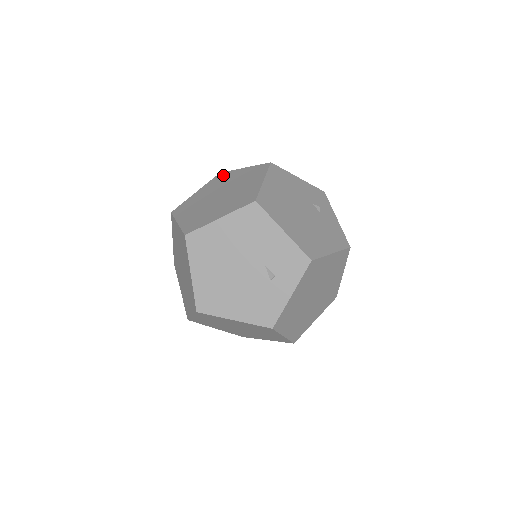
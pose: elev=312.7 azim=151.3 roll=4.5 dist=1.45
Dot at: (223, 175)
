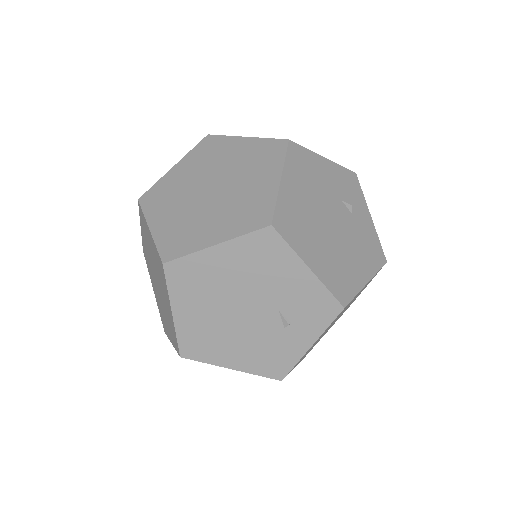
Dot at: (213, 142)
